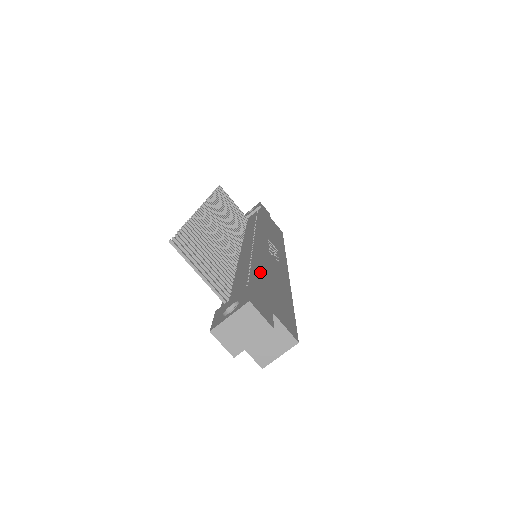
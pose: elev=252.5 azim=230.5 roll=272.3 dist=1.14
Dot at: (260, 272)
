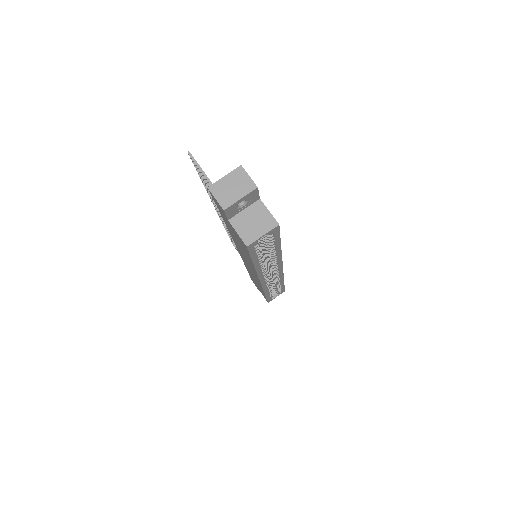
Dot at: occluded
